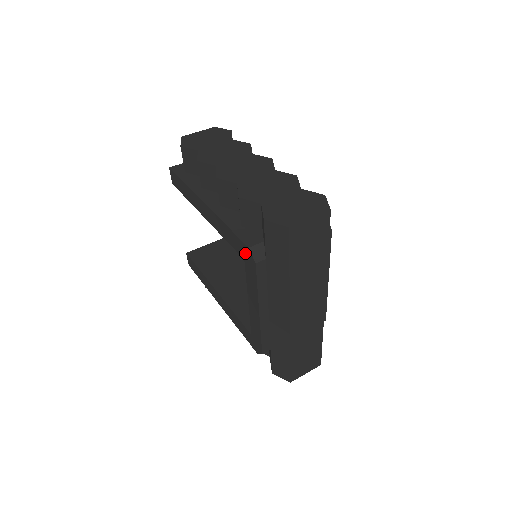
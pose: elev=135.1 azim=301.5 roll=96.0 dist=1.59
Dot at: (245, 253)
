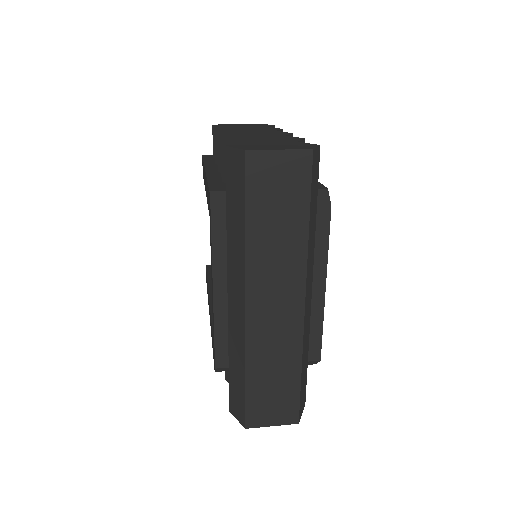
Dot at: (209, 204)
